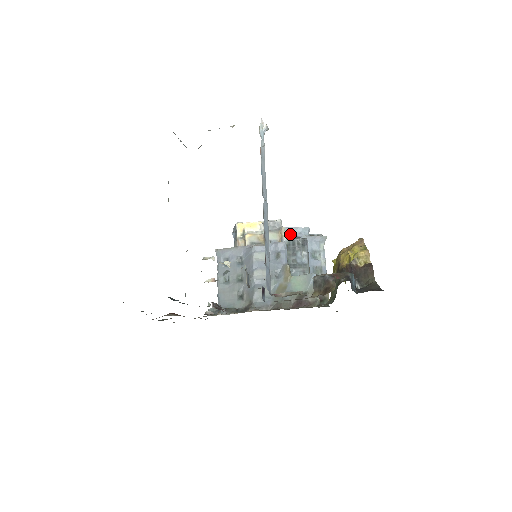
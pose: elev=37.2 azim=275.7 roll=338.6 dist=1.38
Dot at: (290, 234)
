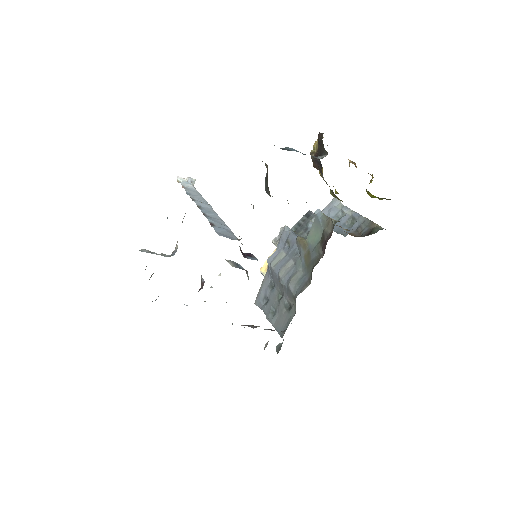
Dot at: occluded
